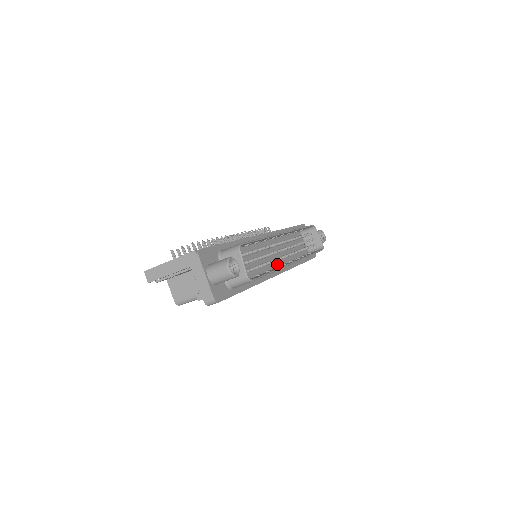
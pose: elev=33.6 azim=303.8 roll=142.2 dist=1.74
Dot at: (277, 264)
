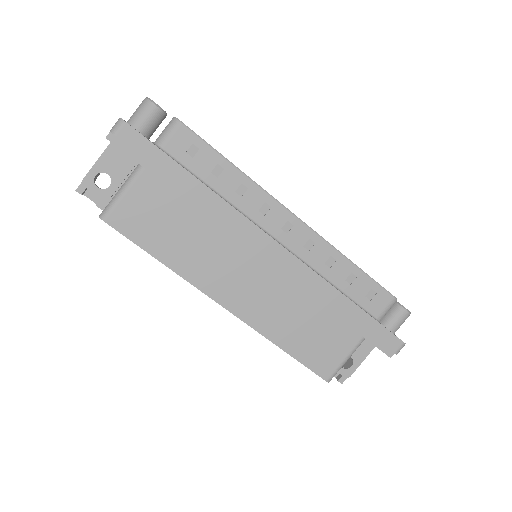
Dot at: occluded
